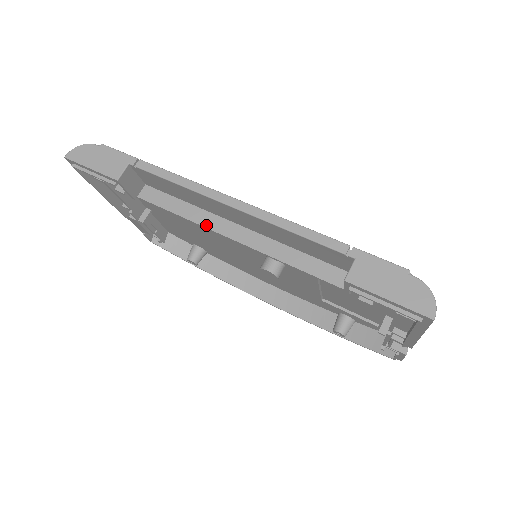
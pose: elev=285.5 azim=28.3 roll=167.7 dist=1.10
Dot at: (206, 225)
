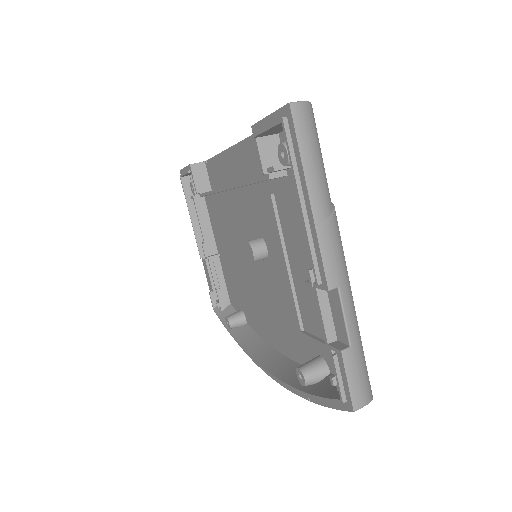
Dot at: occluded
